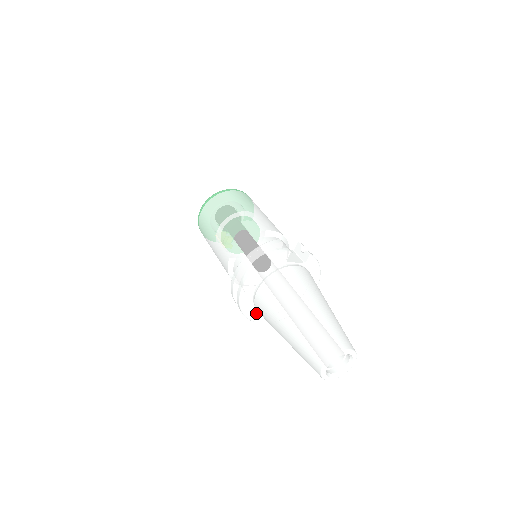
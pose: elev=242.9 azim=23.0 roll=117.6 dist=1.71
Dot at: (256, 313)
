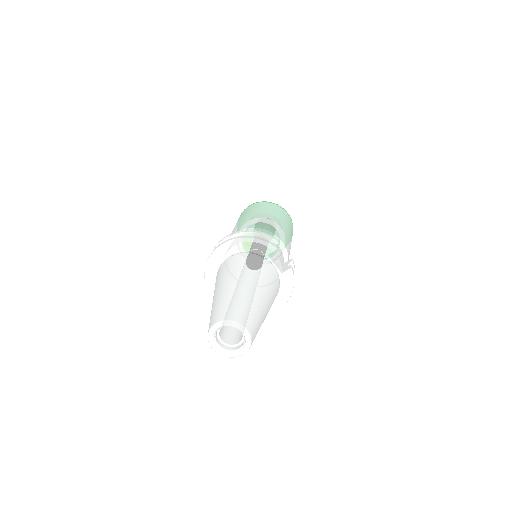
Dot at: occluded
